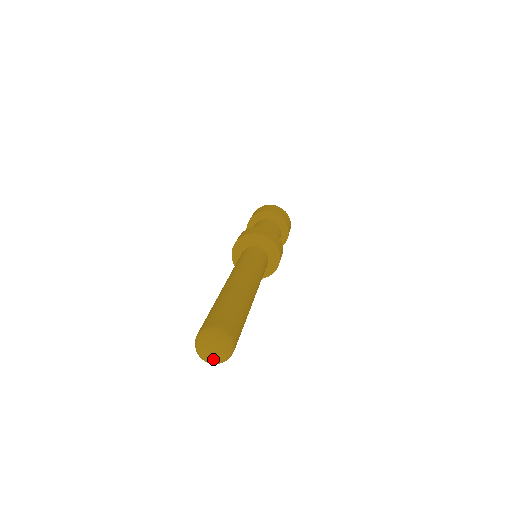
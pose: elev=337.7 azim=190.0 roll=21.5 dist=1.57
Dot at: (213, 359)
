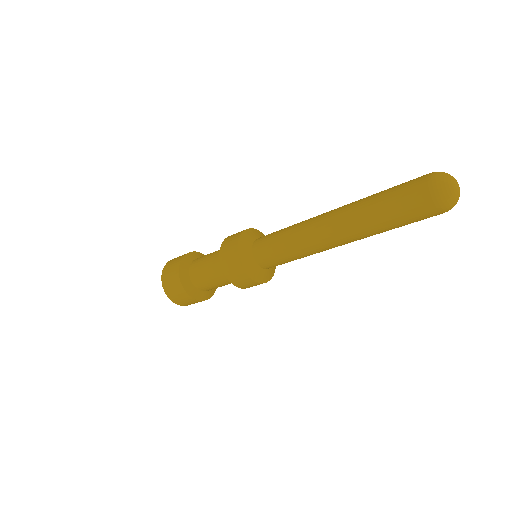
Dot at: (459, 192)
